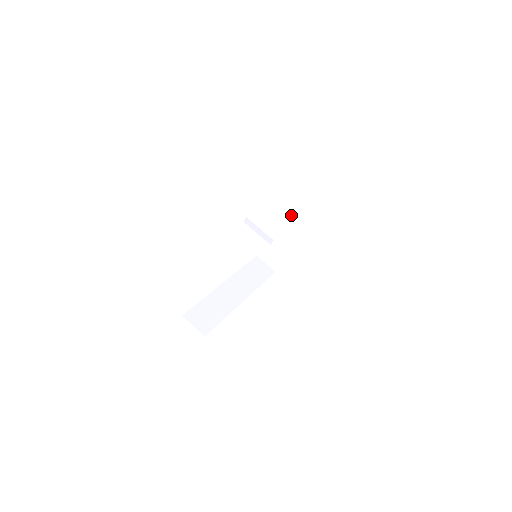
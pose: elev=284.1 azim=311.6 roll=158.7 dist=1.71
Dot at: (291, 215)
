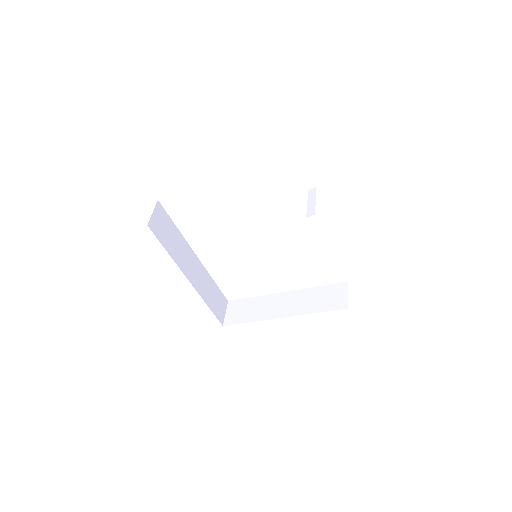
Dot at: (301, 296)
